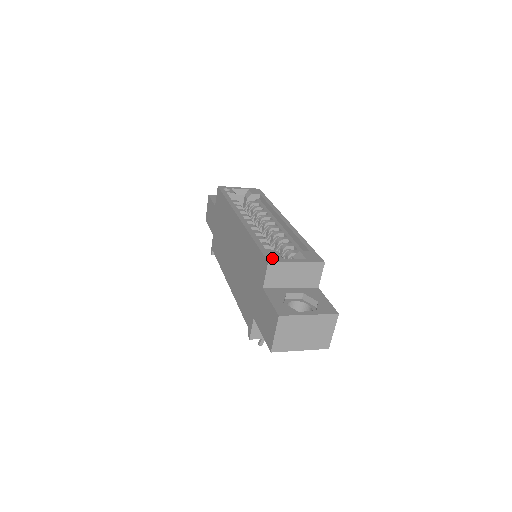
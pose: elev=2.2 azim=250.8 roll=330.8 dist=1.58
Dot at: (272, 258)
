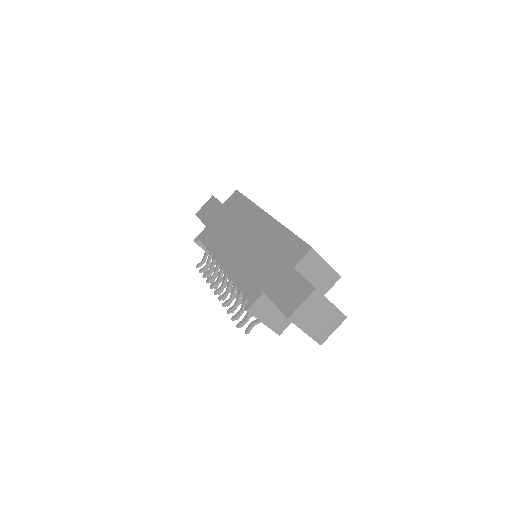
Dot at: occluded
